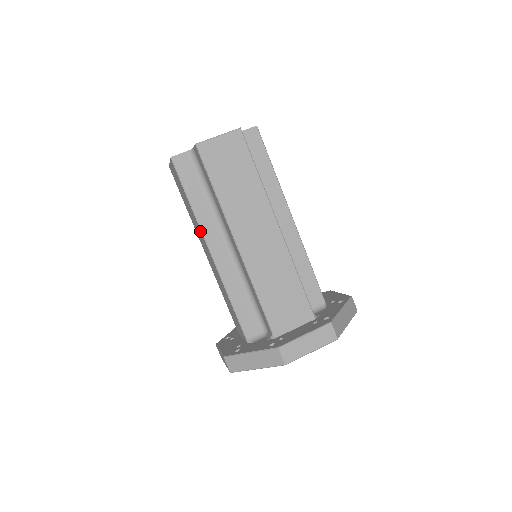
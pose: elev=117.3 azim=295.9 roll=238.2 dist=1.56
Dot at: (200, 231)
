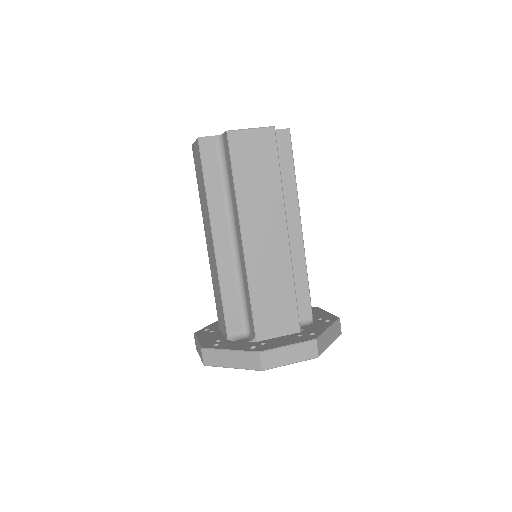
Dot at: (208, 218)
